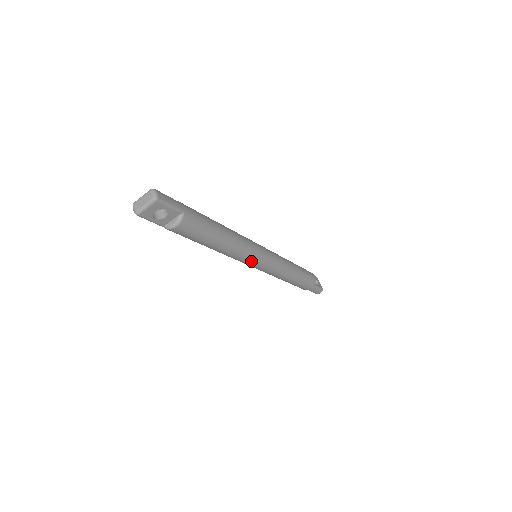
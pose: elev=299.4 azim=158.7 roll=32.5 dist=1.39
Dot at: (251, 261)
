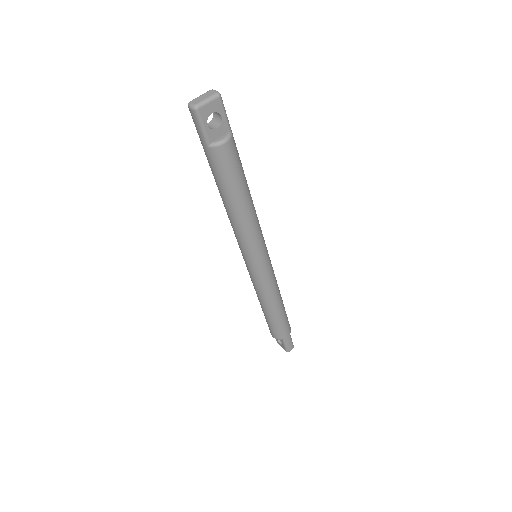
Dot at: (259, 249)
